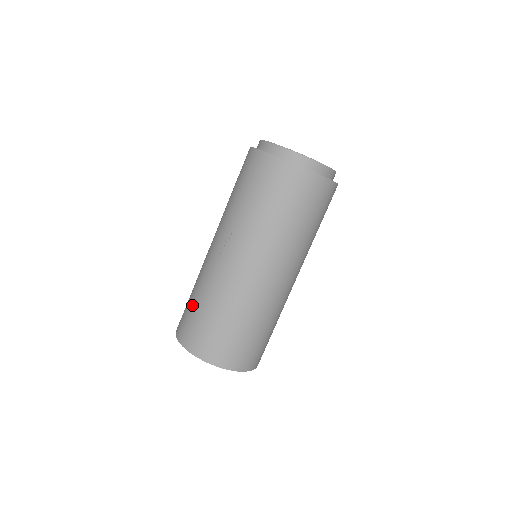
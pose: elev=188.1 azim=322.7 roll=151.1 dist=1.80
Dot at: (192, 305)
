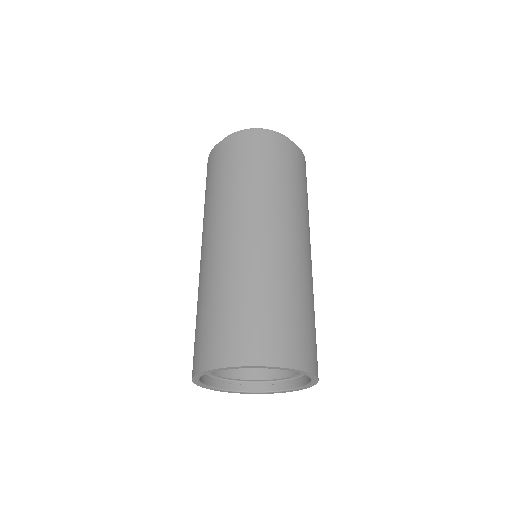
Dot at: occluded
